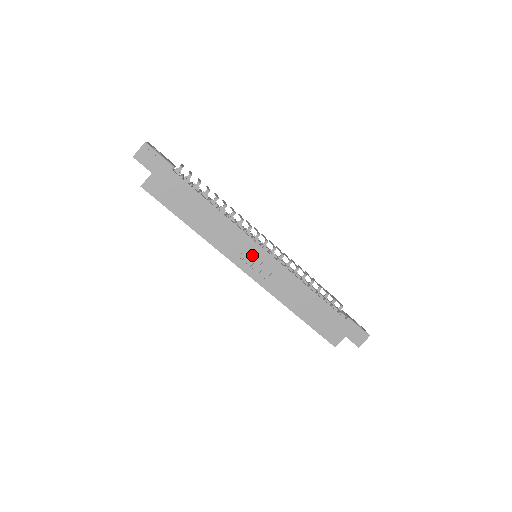
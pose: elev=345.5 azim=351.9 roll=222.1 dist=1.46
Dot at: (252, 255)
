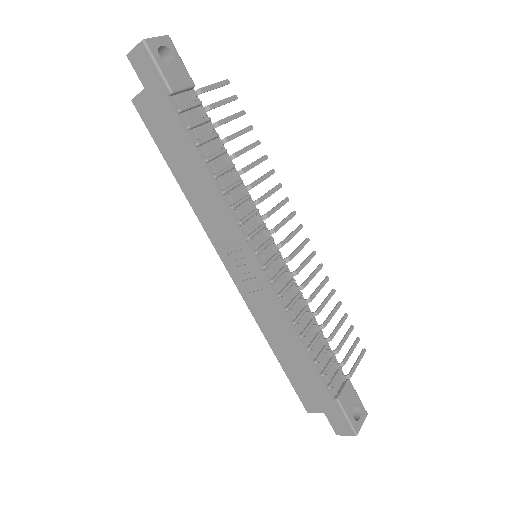
Dot at: (240, 256)
